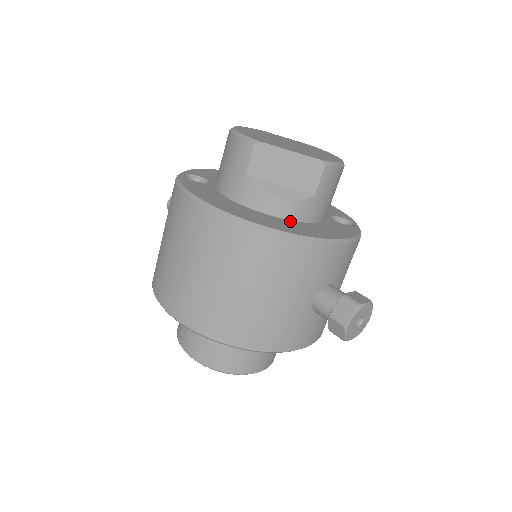
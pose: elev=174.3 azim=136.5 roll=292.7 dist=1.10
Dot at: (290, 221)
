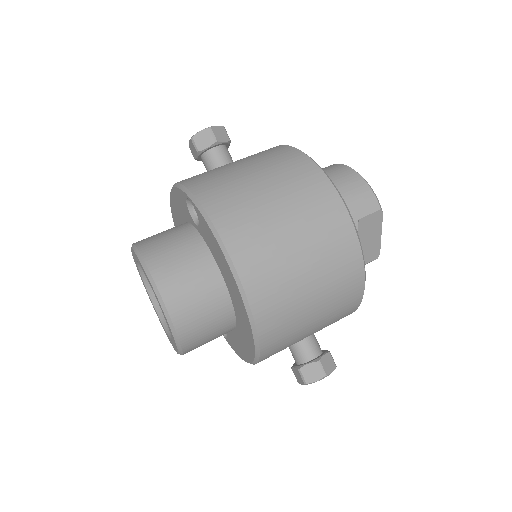
Dot at: occluded
